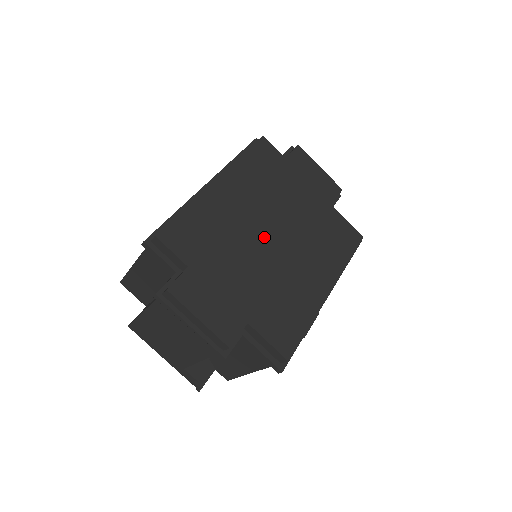
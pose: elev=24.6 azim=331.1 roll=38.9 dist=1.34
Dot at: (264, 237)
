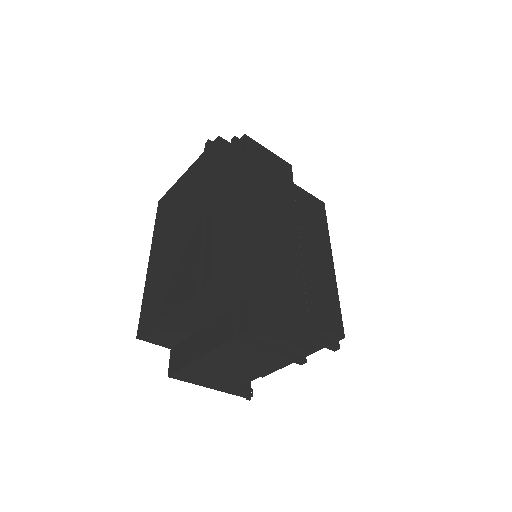
Dot at: (275, 238)
